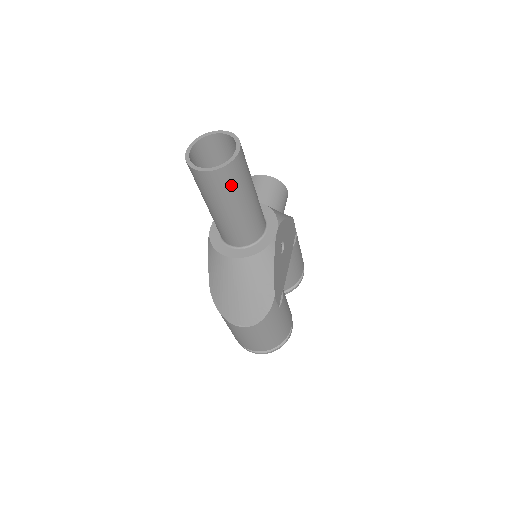
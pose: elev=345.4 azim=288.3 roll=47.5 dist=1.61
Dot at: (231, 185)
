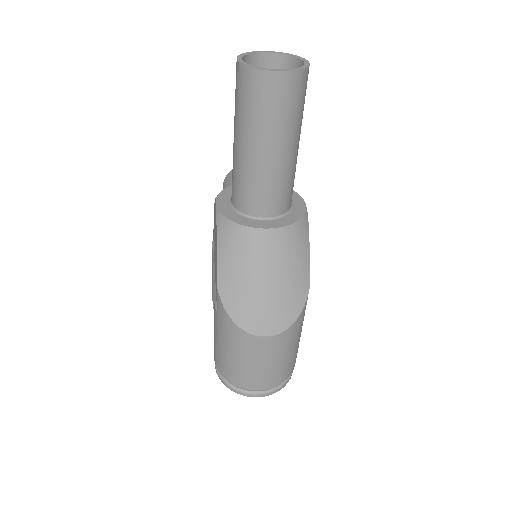
Dot at: (297, 105)
